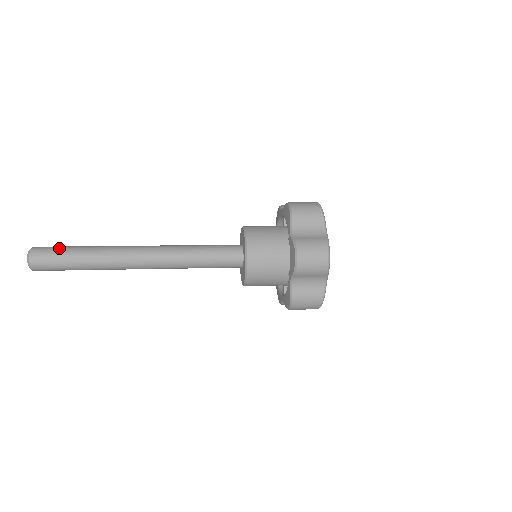
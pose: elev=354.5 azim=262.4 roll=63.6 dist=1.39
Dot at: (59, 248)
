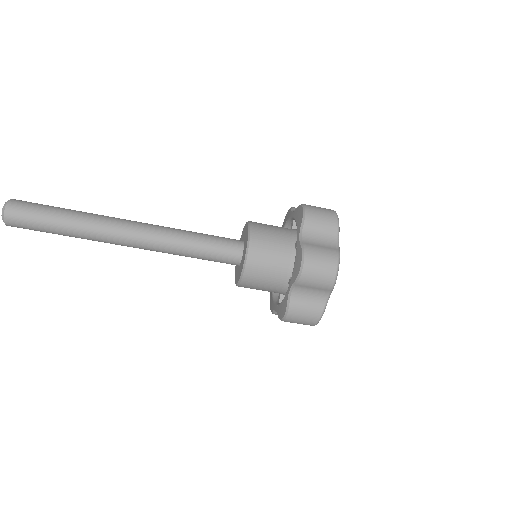
Dot at: (41, 206)
